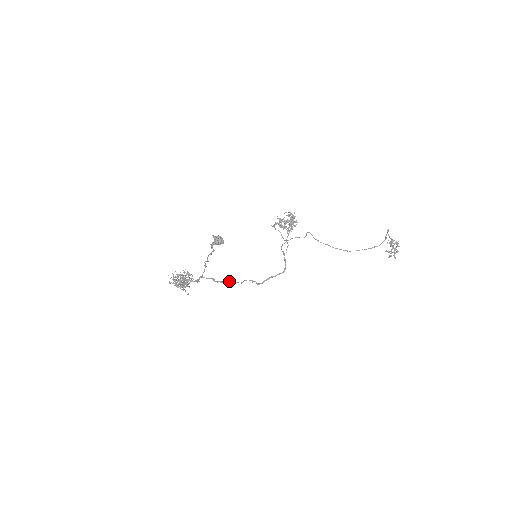
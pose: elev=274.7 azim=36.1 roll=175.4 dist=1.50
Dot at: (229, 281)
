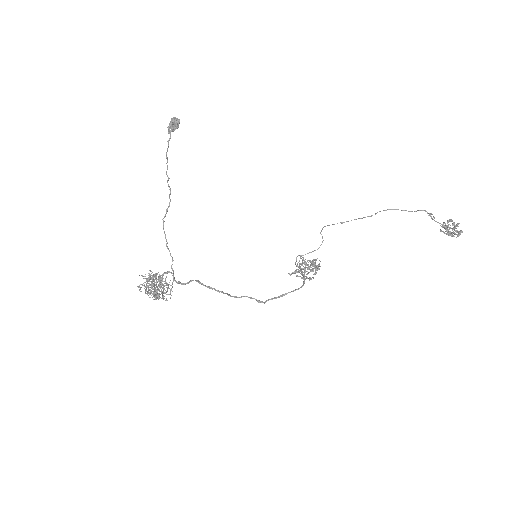
Dot at: (222, 291)
